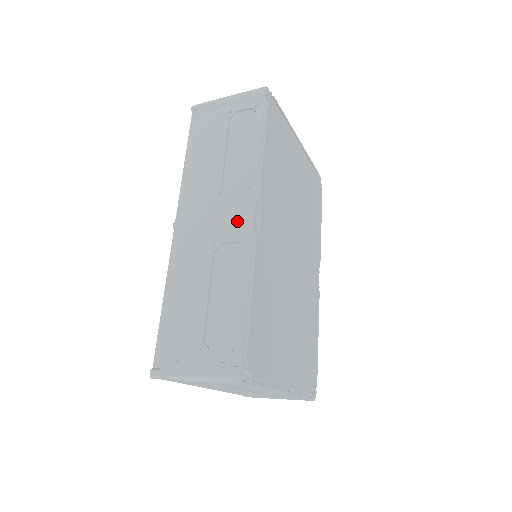
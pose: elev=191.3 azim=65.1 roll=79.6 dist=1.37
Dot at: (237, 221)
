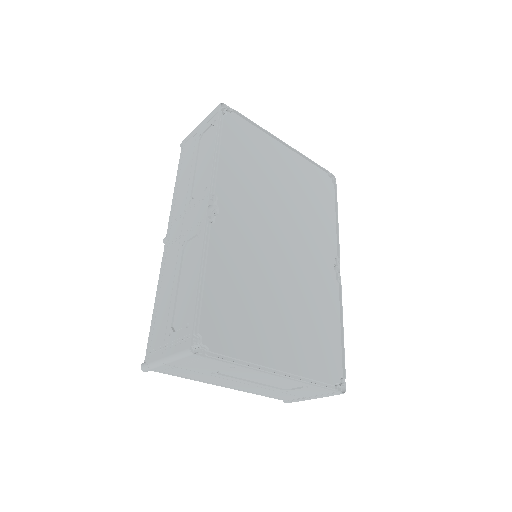
Dot at: (197, 218)
